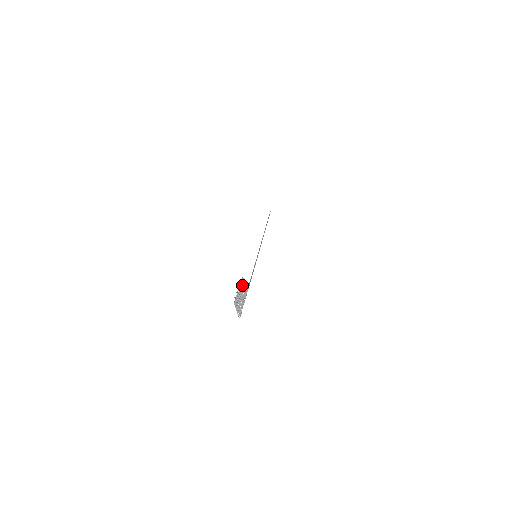
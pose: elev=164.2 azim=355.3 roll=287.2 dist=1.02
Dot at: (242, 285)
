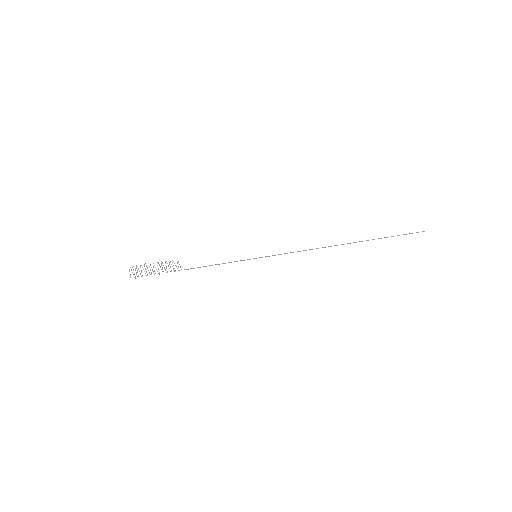
Dot at: occluded
